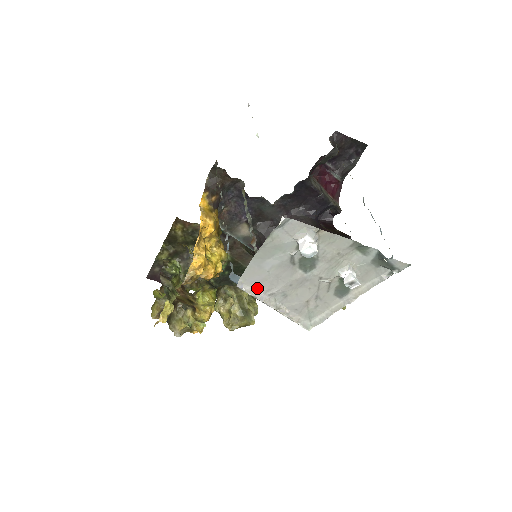
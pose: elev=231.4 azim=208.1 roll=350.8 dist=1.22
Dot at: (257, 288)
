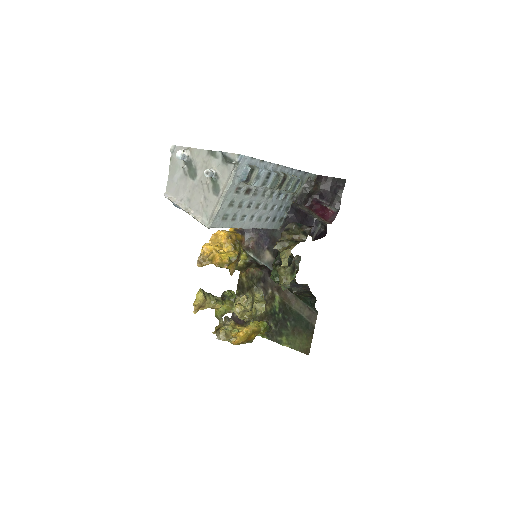
Dot at: (174, 196)
